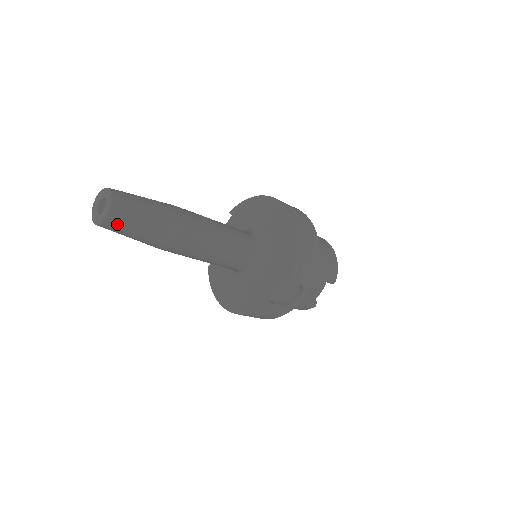
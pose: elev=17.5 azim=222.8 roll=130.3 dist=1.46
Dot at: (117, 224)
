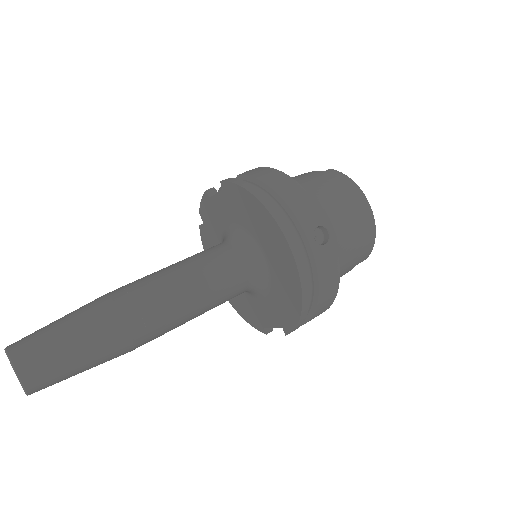
Dot at: occluded
